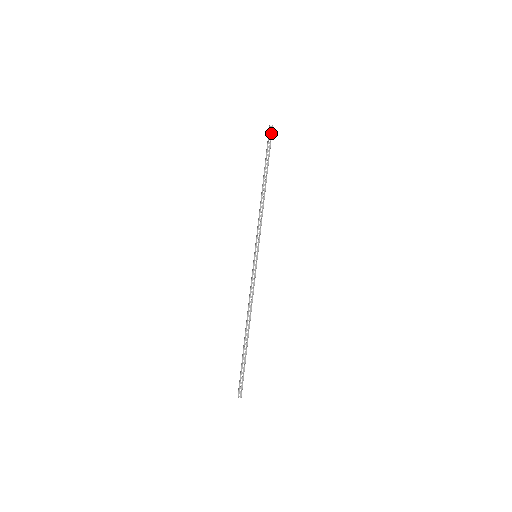
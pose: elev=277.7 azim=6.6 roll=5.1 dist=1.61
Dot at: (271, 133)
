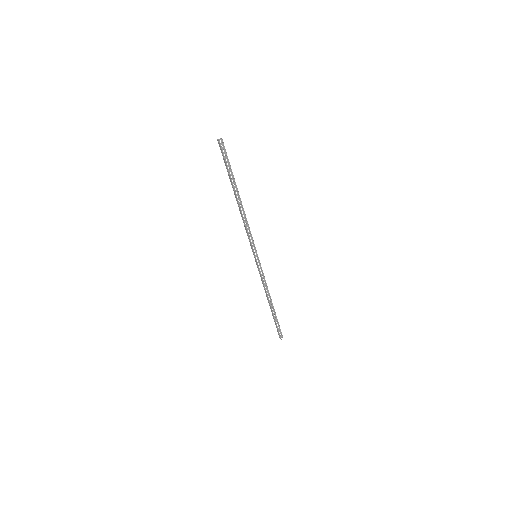
Dot at: (224, 148)
